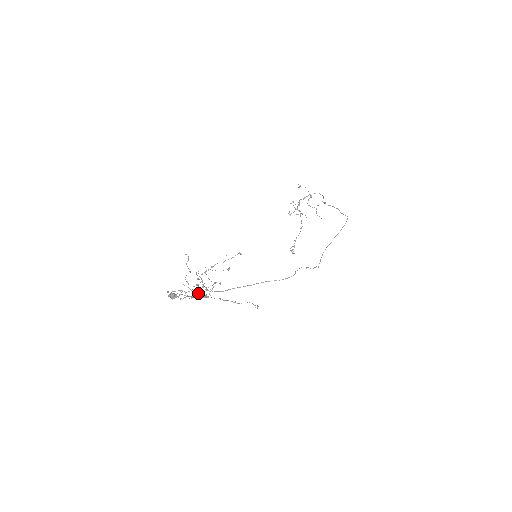
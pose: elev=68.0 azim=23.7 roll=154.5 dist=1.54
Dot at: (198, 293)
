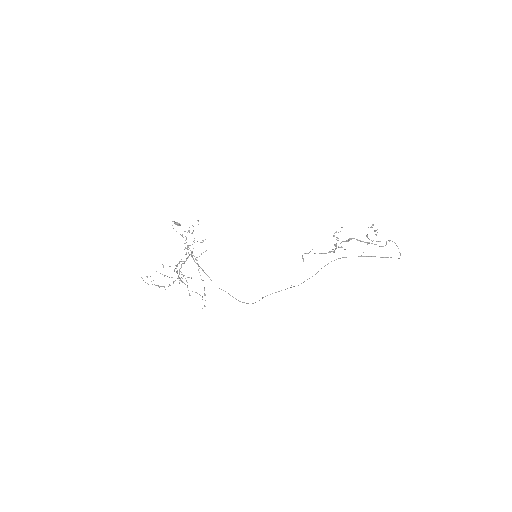
Dot at: (181, 259)
